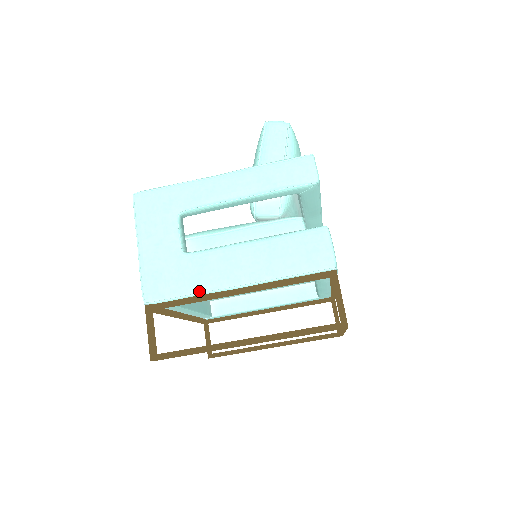
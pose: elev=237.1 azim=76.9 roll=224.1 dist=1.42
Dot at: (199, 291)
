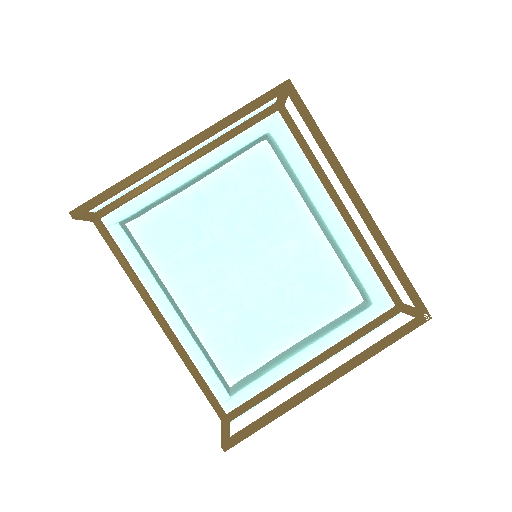
Dot at: (148, 178)
